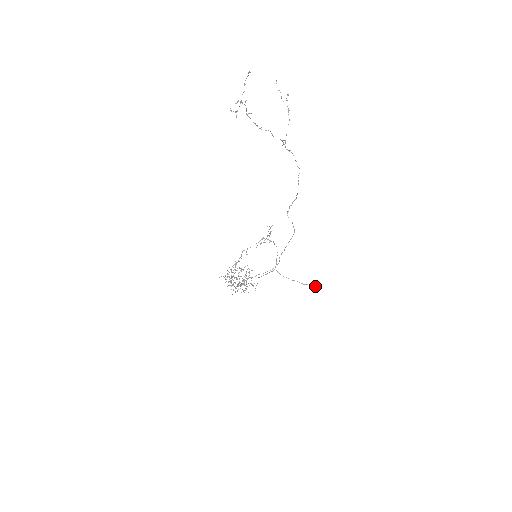
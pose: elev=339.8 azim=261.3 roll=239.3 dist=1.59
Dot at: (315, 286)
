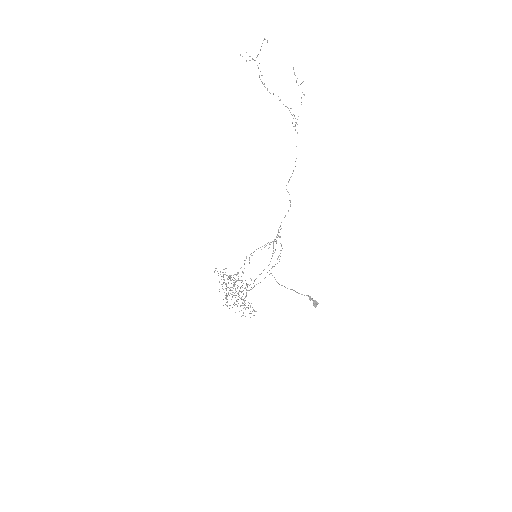
Dot at: (312, 299)
